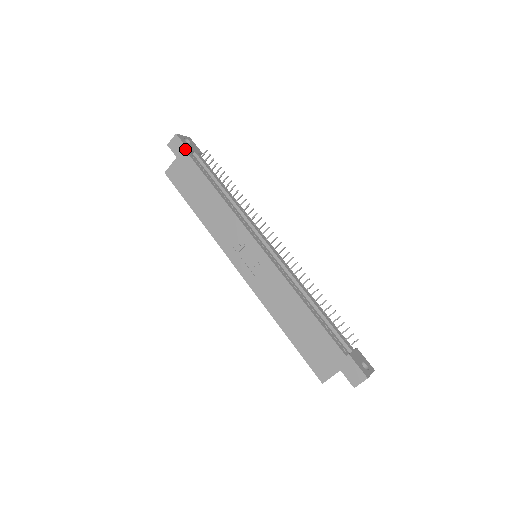
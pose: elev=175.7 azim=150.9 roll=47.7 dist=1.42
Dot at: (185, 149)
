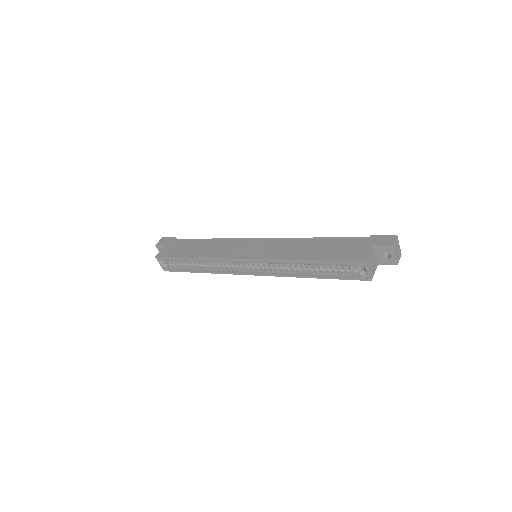
Dot at: (172, 238)
